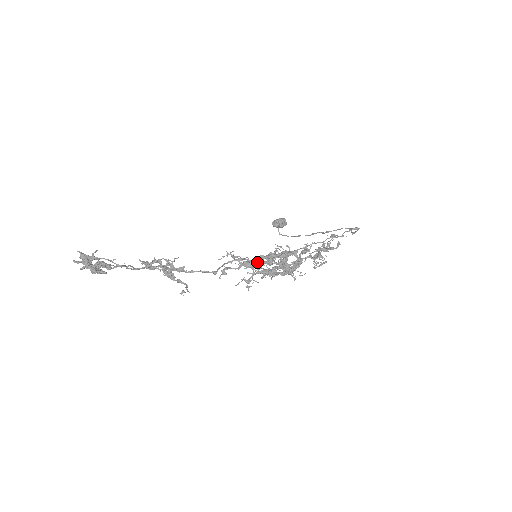
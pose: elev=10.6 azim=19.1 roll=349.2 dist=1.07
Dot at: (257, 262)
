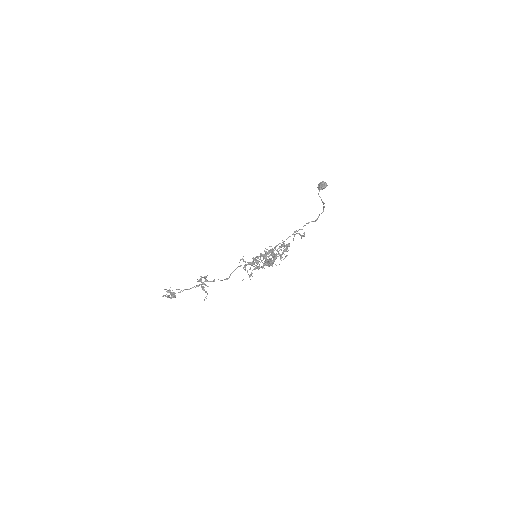
Dot at: (252, 263)
